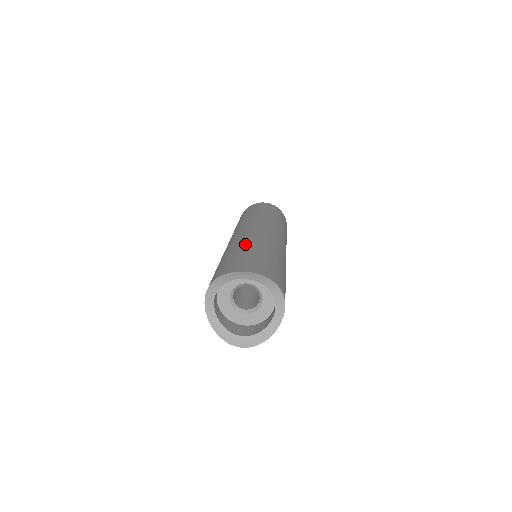
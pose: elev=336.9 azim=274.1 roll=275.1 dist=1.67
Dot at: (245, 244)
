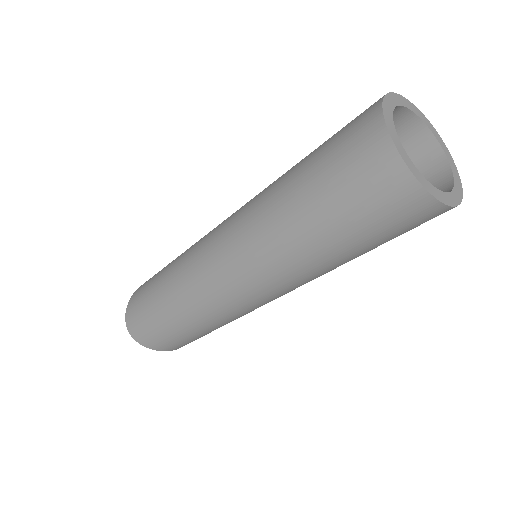
Dot at: (168, 294)
